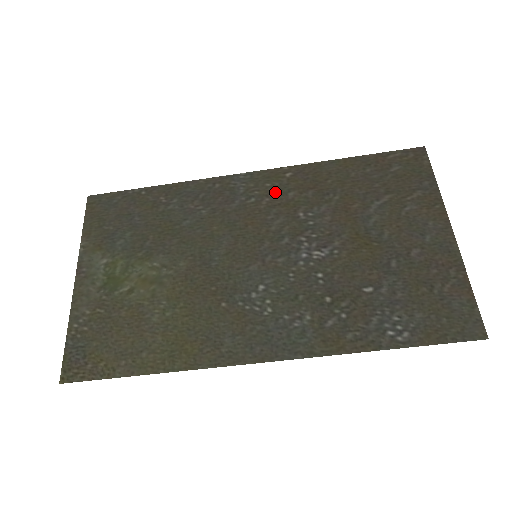
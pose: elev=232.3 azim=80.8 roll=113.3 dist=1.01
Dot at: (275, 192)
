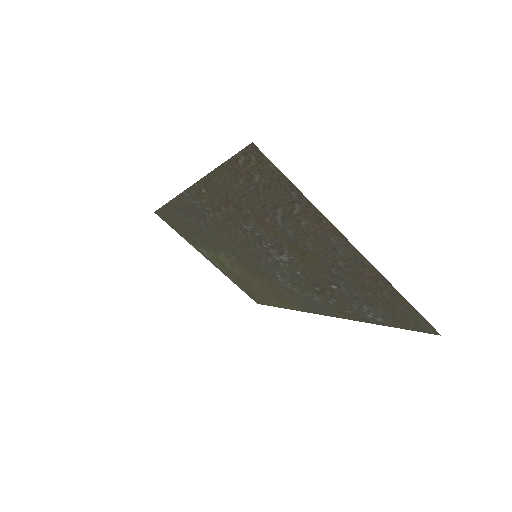
Dot at: (214, 208)
